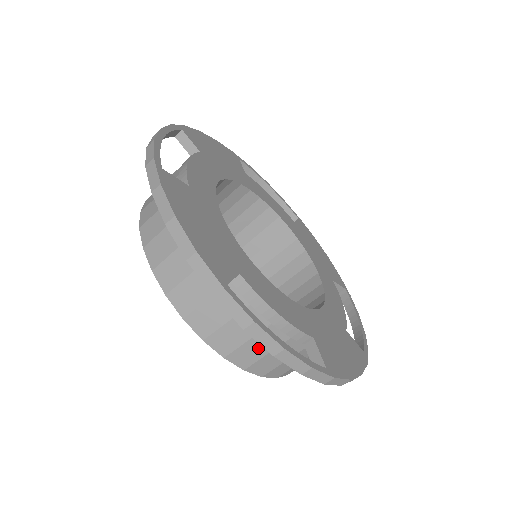
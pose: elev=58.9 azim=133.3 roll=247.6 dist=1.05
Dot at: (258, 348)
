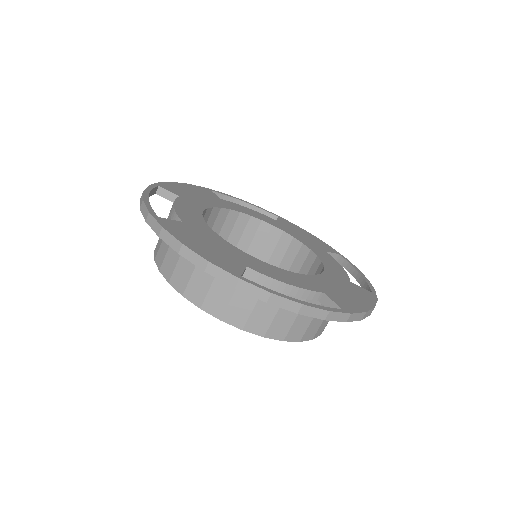
Dot at: (286, 318)
